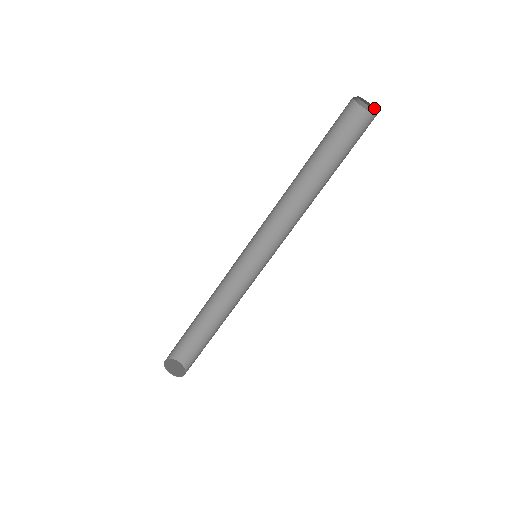
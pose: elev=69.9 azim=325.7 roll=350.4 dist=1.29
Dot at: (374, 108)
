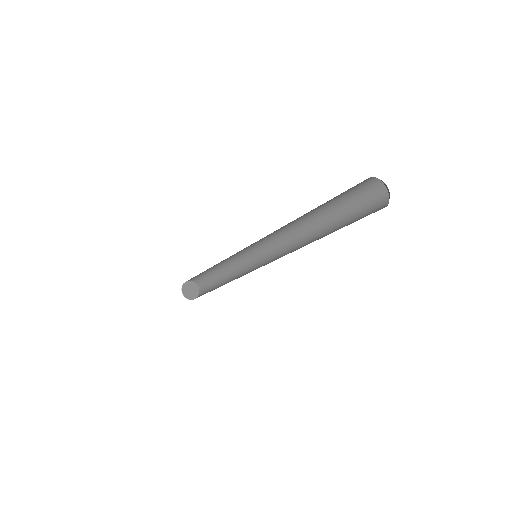
Dot at: (387, 189)
